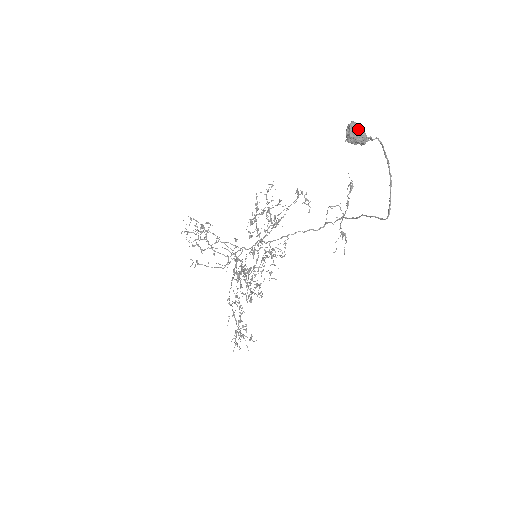
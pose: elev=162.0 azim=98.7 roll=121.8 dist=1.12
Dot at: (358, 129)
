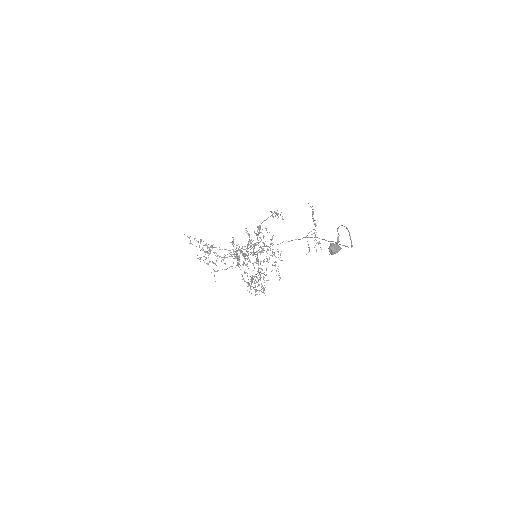
Dot at: (336, 249)
